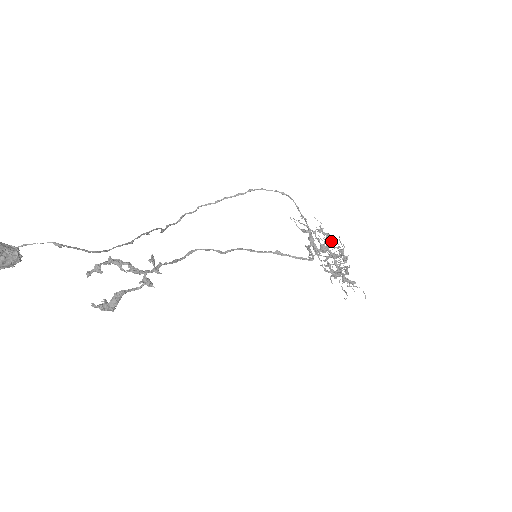
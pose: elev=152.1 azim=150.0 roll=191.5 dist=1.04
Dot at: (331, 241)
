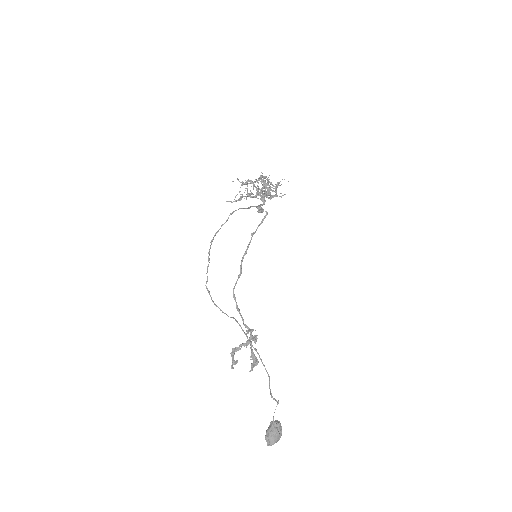
Dot at: (262, 191)
